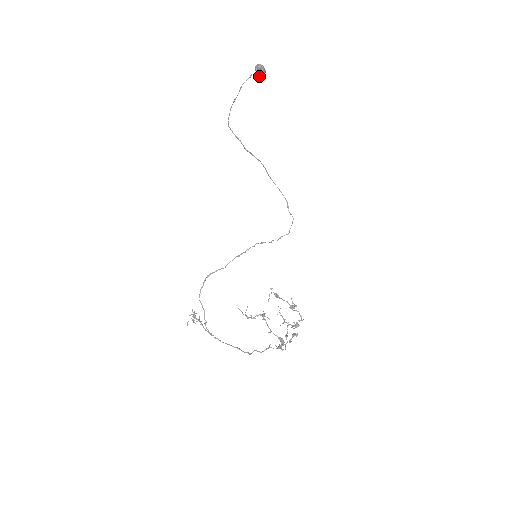
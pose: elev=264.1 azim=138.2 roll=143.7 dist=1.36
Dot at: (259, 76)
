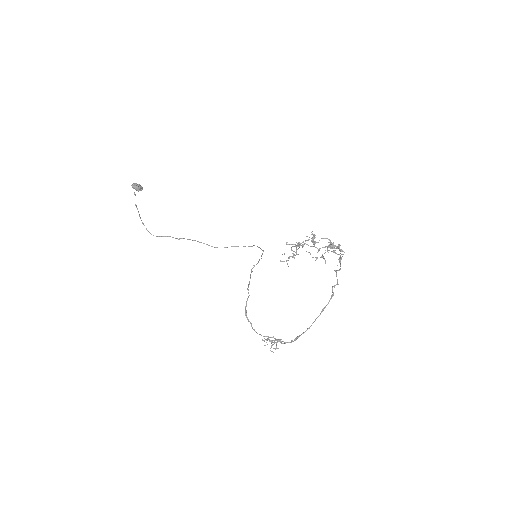
Dot at: occluded
